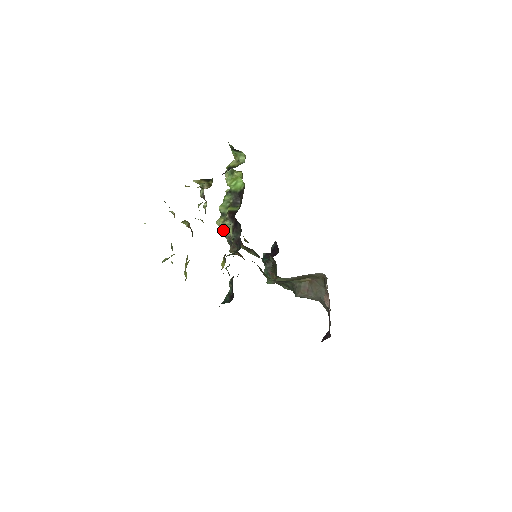
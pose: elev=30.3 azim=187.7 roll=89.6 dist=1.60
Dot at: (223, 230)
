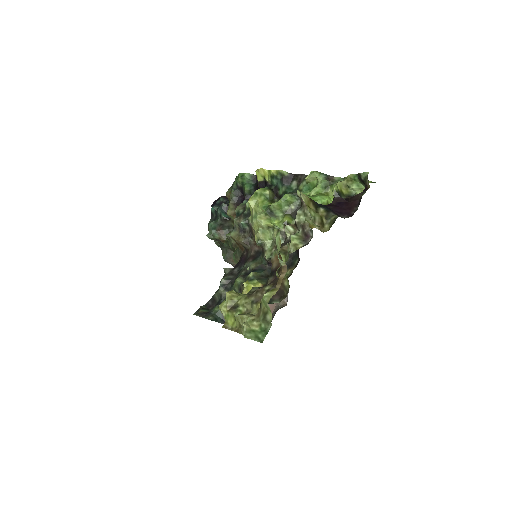
Dot at: (261, 234)
